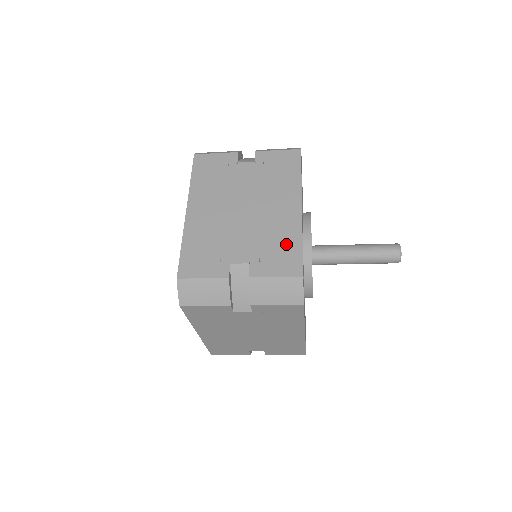
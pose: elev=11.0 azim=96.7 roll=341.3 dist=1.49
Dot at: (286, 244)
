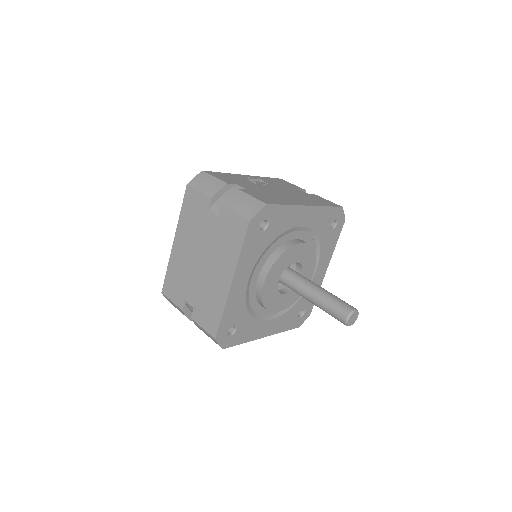
Dot at: (214, 308)
